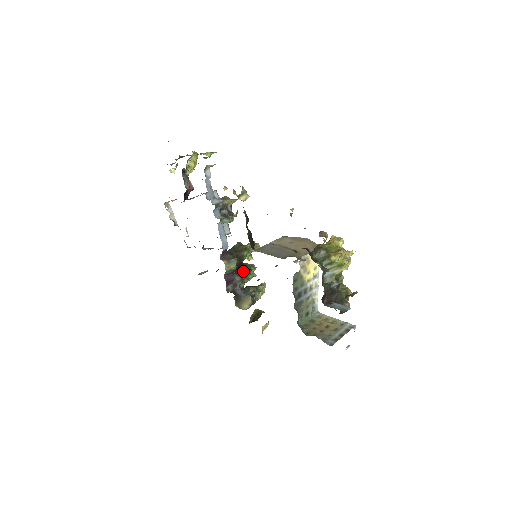
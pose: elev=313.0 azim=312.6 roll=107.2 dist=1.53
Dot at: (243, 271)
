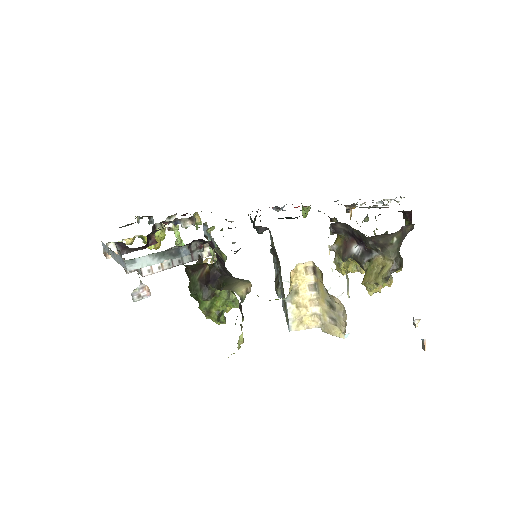
Dot at: occluded
